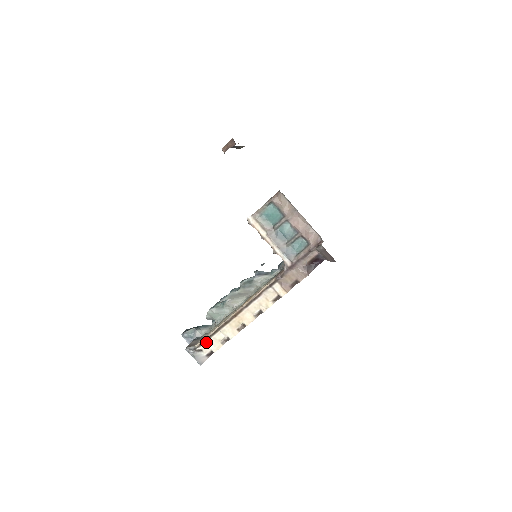
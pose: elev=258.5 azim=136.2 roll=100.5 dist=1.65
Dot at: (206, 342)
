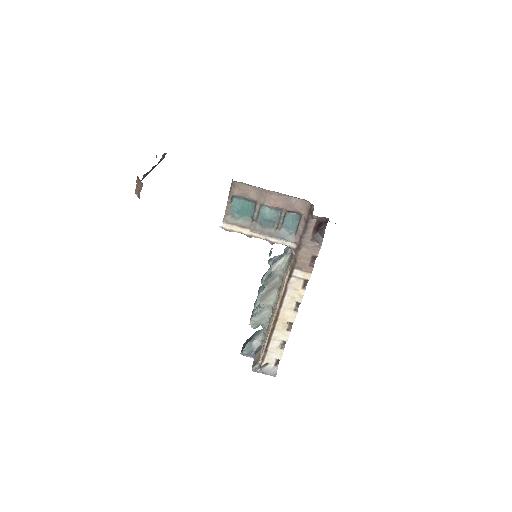
Dot at: (266, 355)
